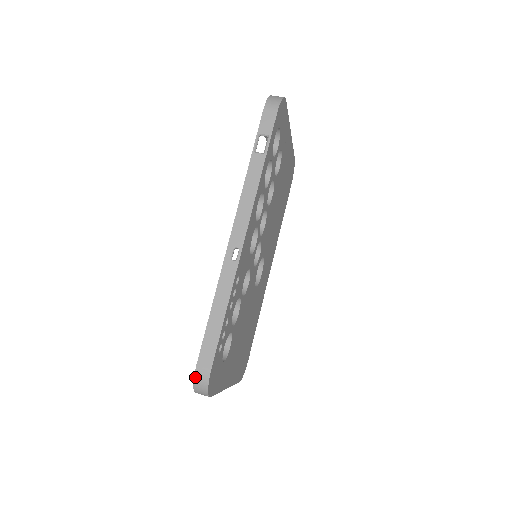
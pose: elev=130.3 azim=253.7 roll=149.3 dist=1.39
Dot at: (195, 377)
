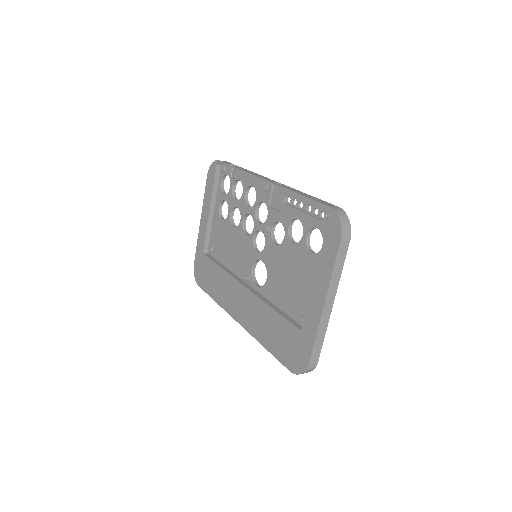
Dot at: (336, 211)
